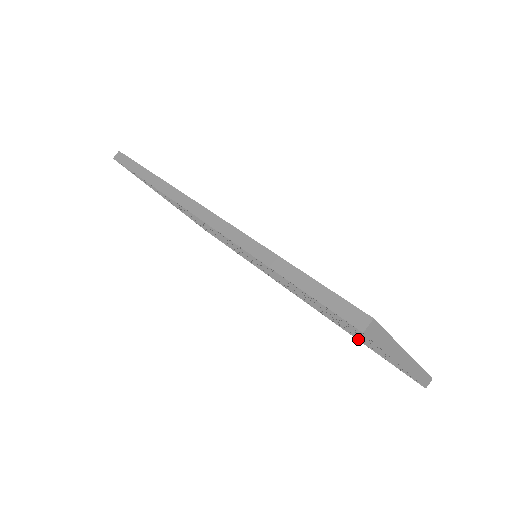
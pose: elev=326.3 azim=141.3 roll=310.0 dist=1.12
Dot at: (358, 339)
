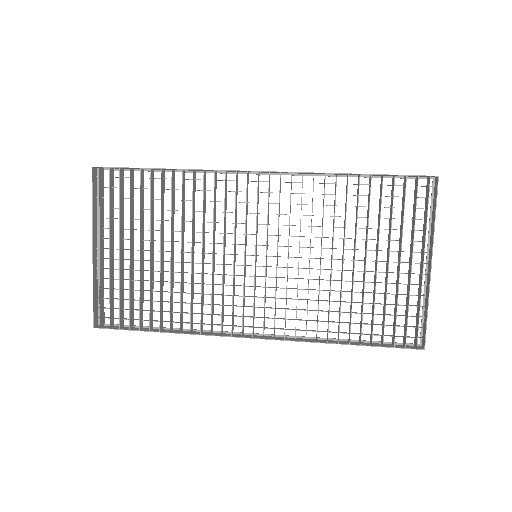
Dot at: occluded
